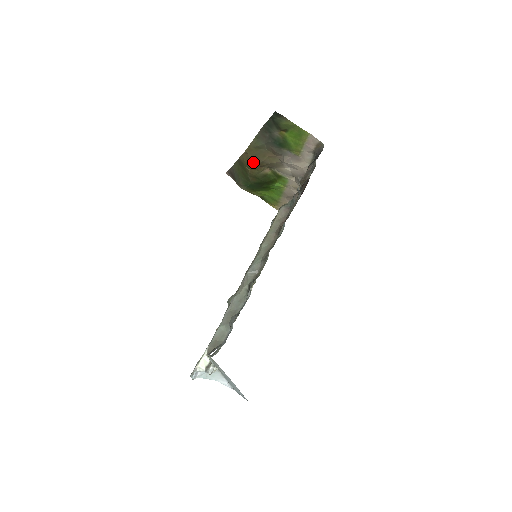
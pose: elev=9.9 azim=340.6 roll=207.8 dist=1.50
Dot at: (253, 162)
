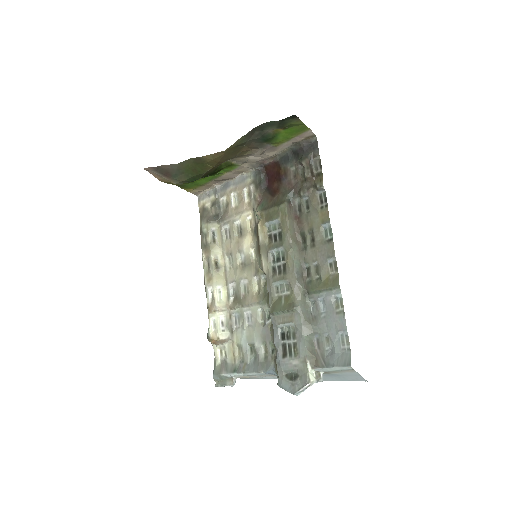
Dot at: (224, 160)
